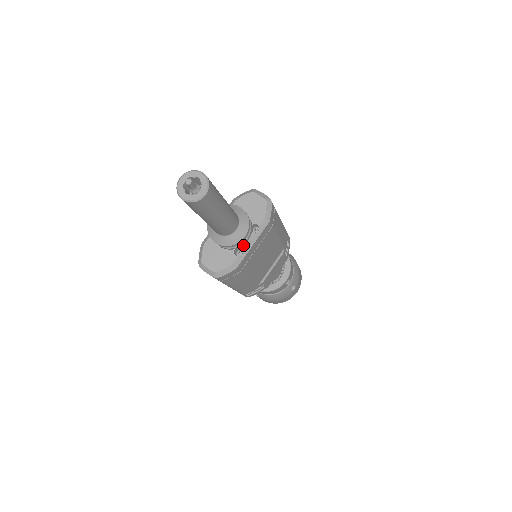
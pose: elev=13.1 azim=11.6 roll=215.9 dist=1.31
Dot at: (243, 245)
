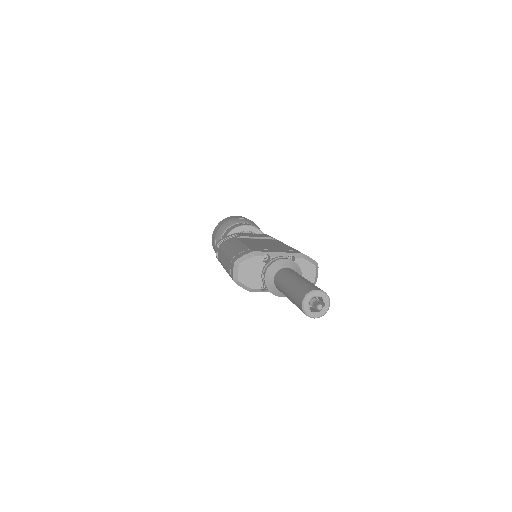
Dot at: occluded
